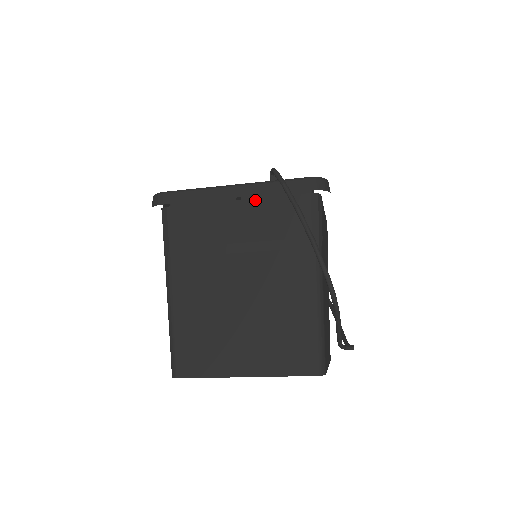
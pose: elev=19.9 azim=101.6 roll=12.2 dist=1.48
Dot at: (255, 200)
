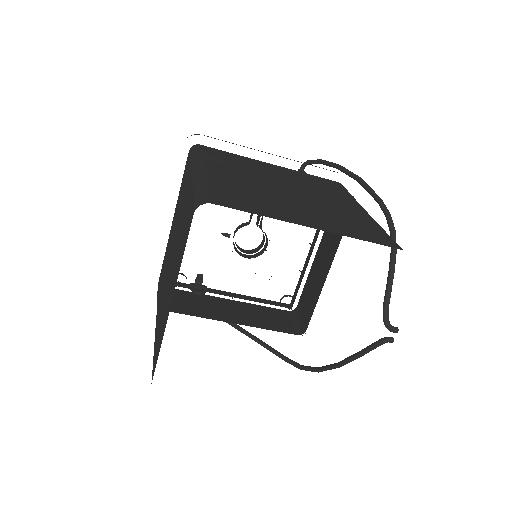
Dot at: (290, 169)
